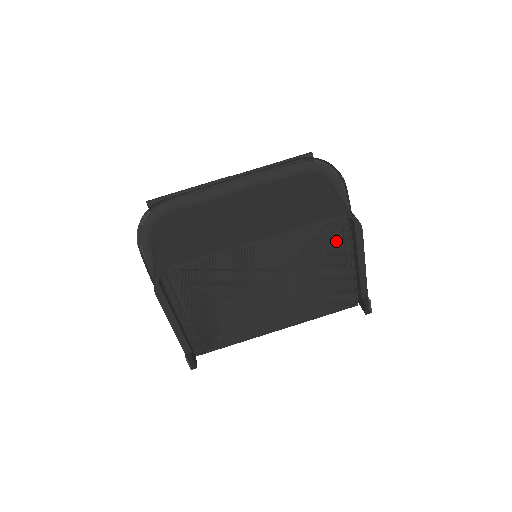
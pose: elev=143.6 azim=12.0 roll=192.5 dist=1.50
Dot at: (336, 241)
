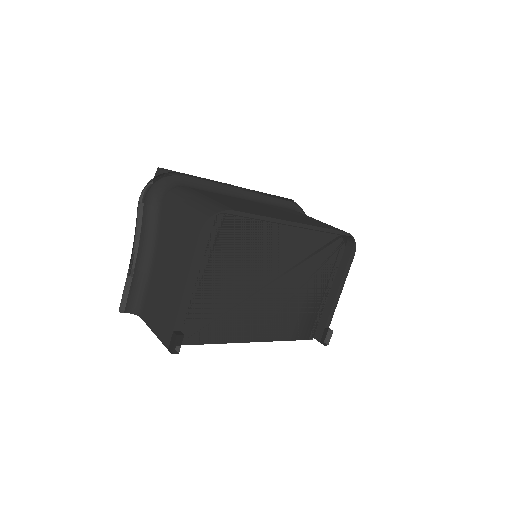
Dot at: (330, 261)
